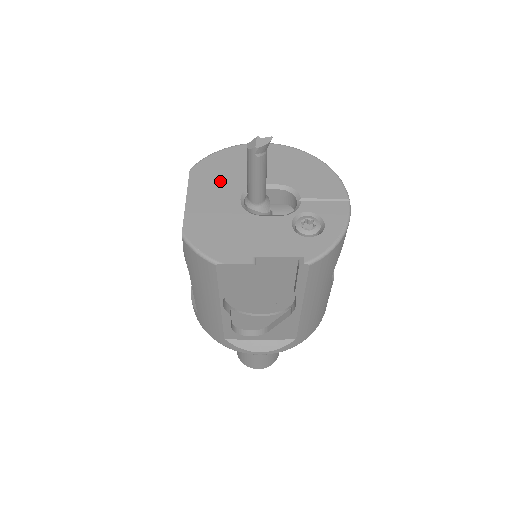
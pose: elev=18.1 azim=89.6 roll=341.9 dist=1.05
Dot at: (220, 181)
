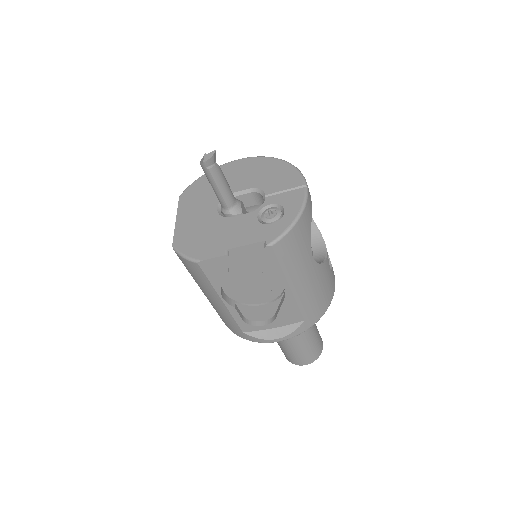
Dot at: (202, 199)
